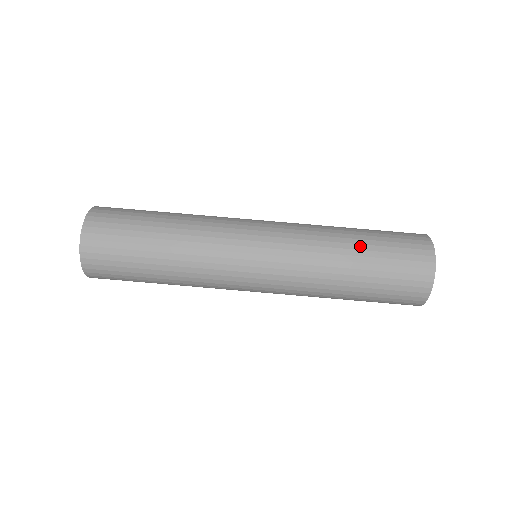
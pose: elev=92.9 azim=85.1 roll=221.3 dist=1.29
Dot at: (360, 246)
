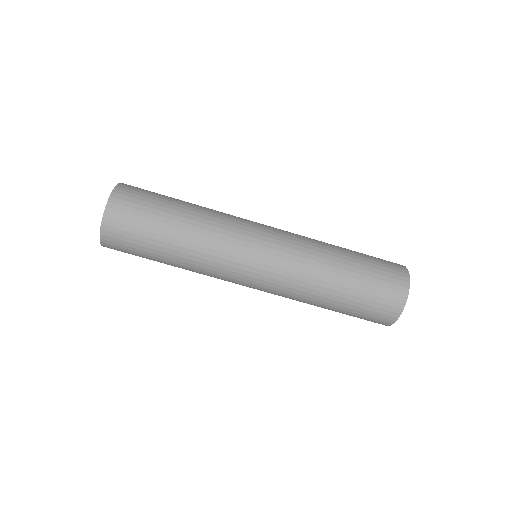
Dot at: (337, 303)
